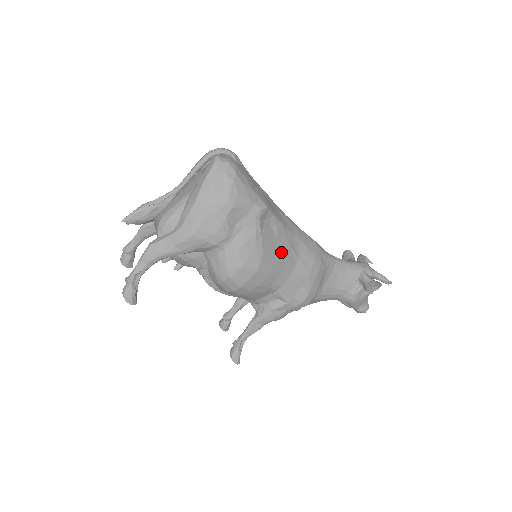
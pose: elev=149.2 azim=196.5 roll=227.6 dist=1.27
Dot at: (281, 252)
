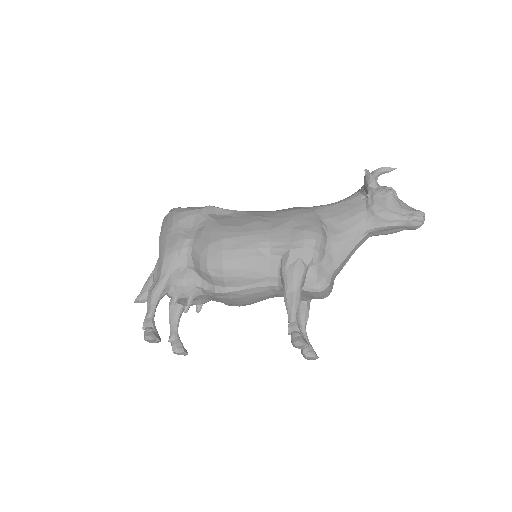
Dot at: (247, 221)
